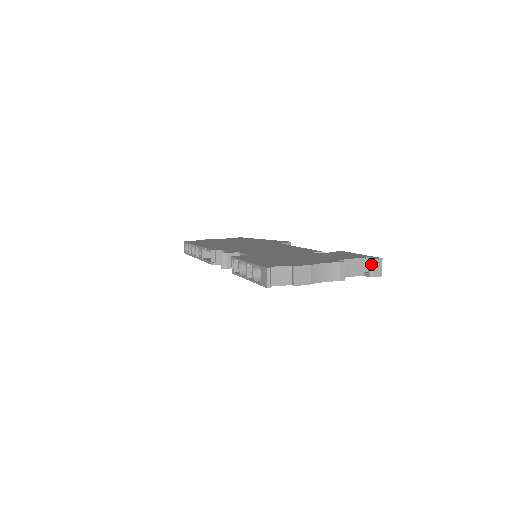
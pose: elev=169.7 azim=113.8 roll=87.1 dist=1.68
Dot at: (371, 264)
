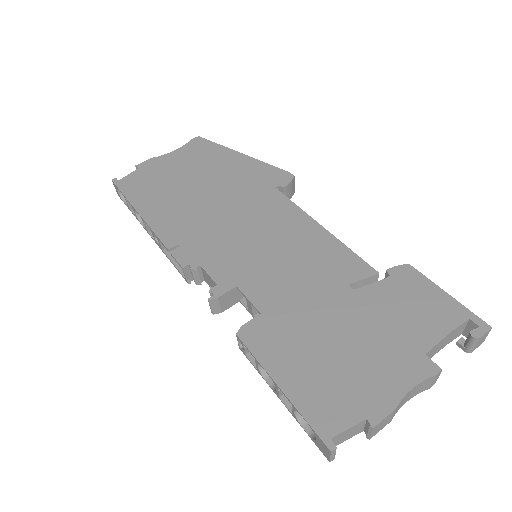
Dot at: (474, 343)
